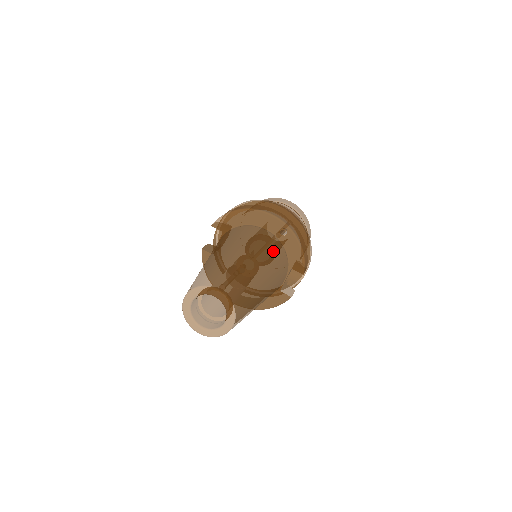
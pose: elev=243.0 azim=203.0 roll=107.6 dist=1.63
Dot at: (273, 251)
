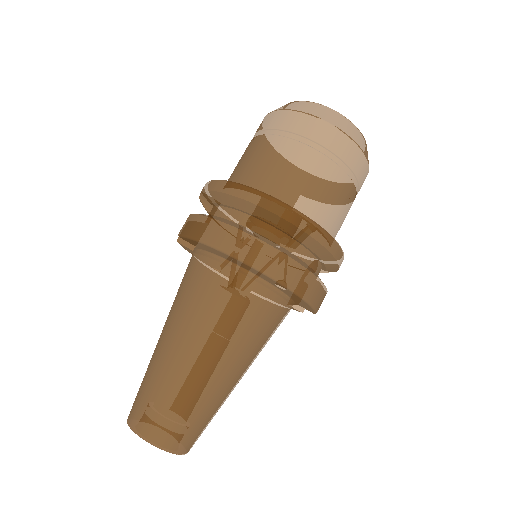
Dot at: (259, 321)
